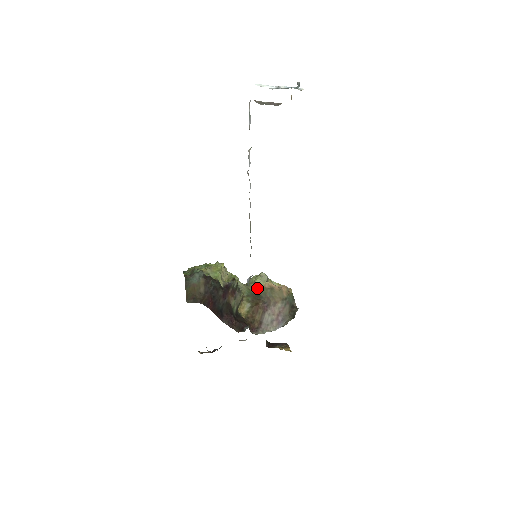
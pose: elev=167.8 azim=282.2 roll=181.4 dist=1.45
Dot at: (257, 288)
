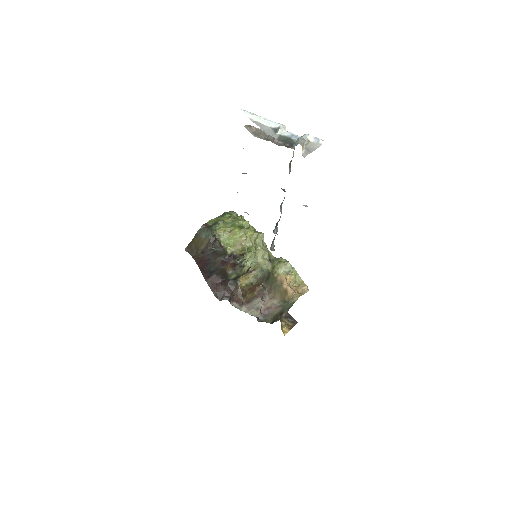
Dot at: (272, 272)
